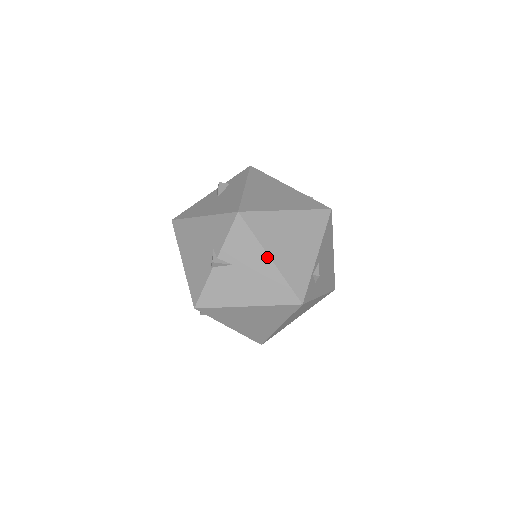
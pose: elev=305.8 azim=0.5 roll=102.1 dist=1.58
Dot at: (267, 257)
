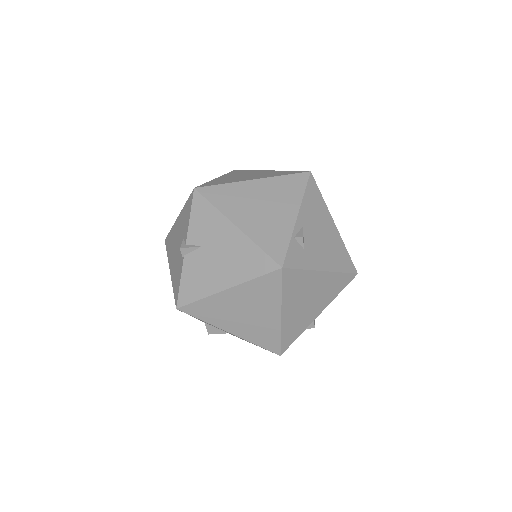
Dot at: (232, 225)
